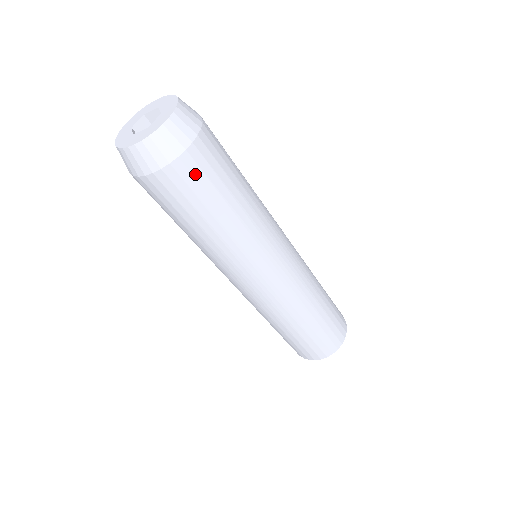
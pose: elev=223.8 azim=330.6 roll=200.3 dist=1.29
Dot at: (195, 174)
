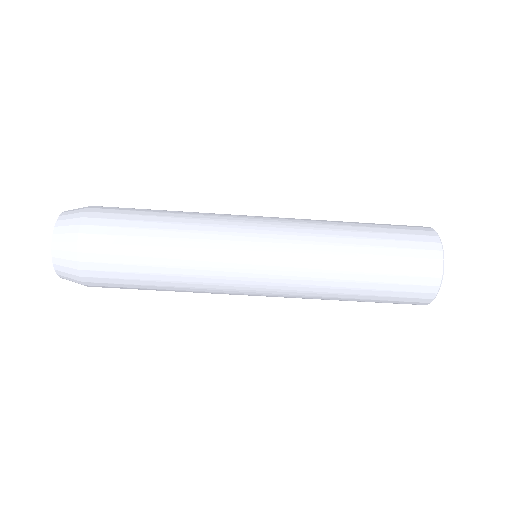
Dot at: (105, 282)
